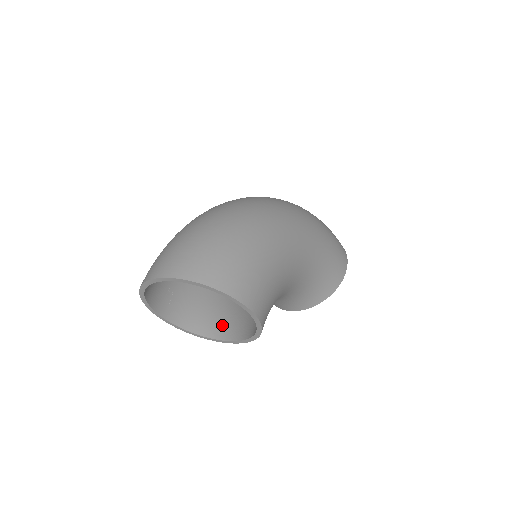
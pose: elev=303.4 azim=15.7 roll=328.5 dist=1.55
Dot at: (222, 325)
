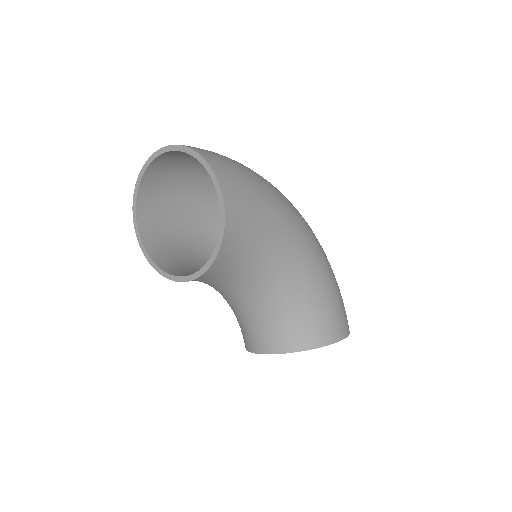
Dot at: (185, 273)
